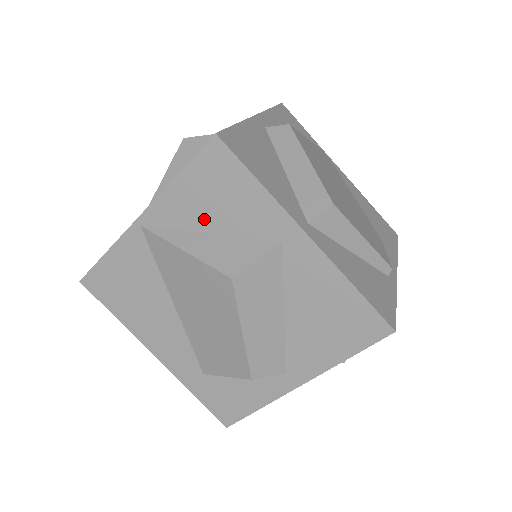
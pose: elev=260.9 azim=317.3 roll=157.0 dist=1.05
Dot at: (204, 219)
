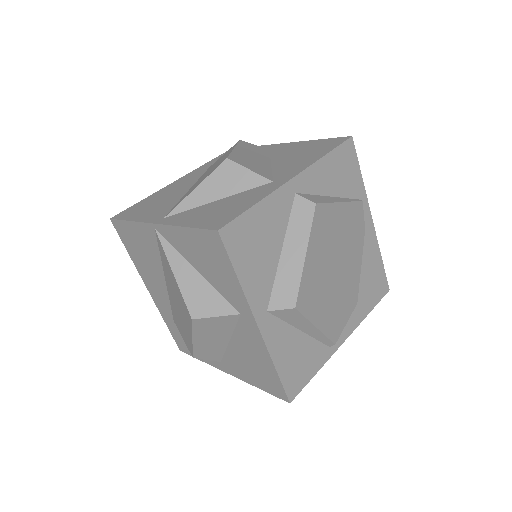
Dot at: (196, 262)
